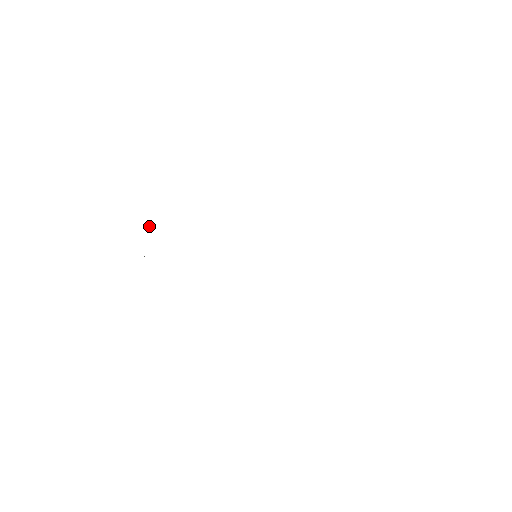
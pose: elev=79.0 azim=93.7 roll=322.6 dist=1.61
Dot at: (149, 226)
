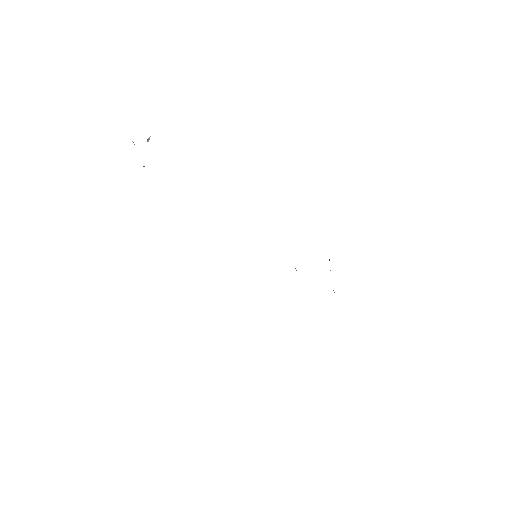
Dot at: (148, 138)
